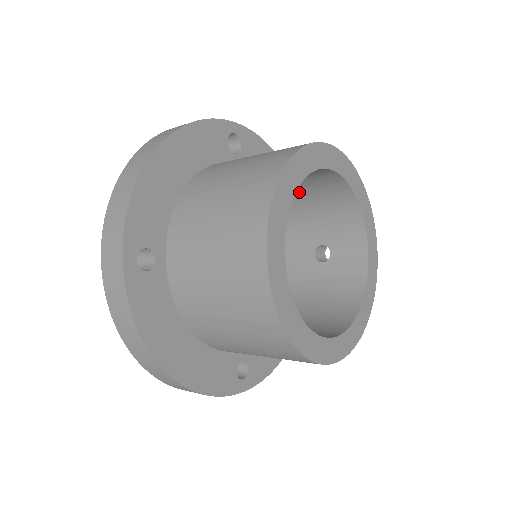
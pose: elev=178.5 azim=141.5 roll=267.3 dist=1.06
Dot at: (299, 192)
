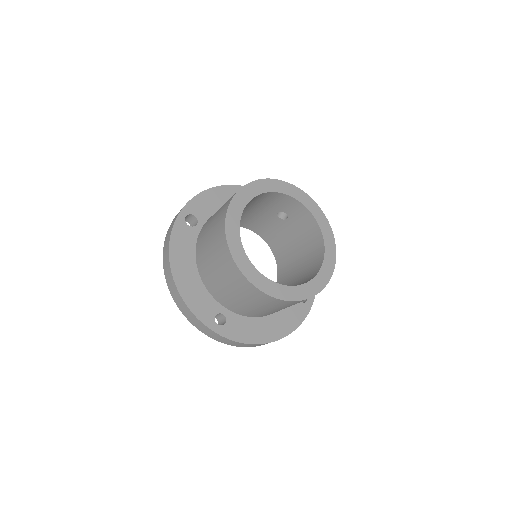
Dot at: occluded
